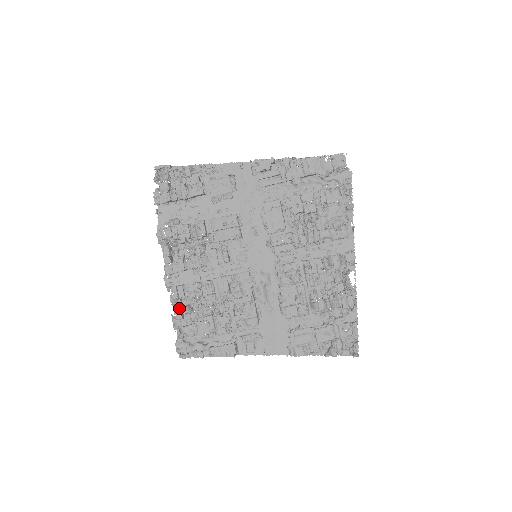
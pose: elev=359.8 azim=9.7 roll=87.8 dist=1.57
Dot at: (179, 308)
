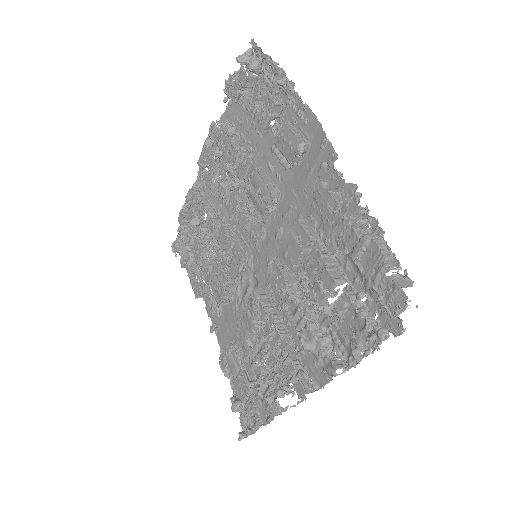
Dot at: (183, 214)
